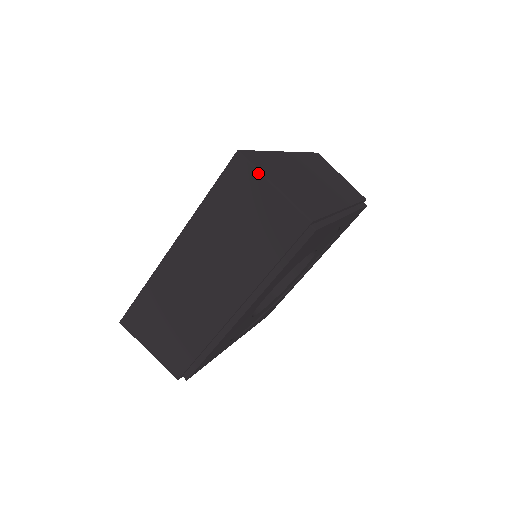
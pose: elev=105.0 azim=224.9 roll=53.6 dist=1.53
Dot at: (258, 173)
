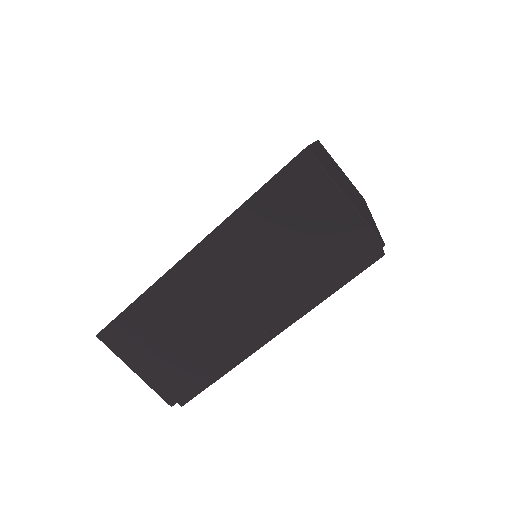
Dot at: (329, 179)
